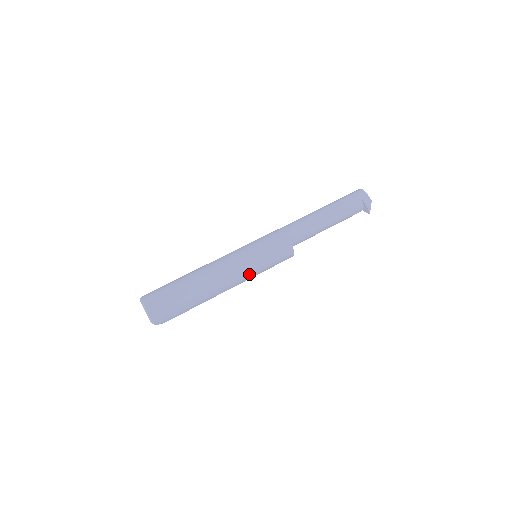
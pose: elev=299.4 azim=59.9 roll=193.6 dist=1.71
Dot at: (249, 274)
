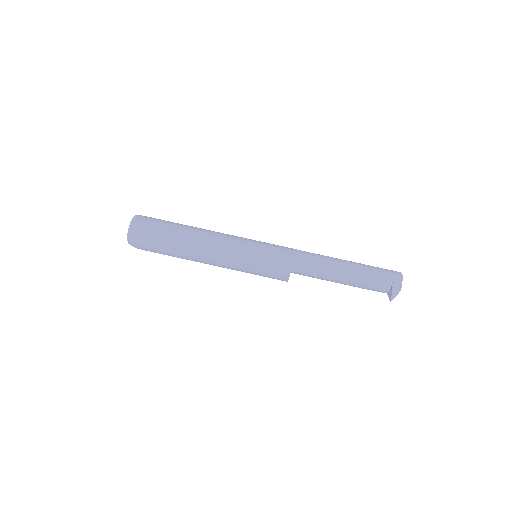
Dot at: (235, 265)
